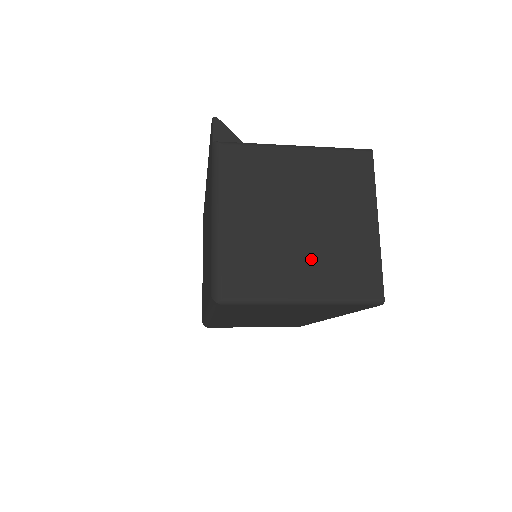
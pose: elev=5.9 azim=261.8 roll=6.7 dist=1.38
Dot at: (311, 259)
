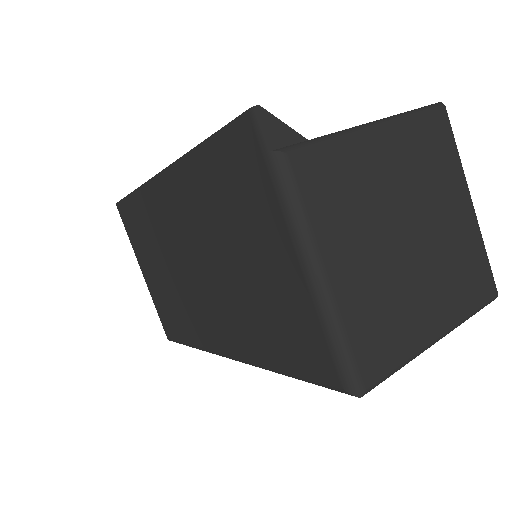
Dot at: (431, 282)
